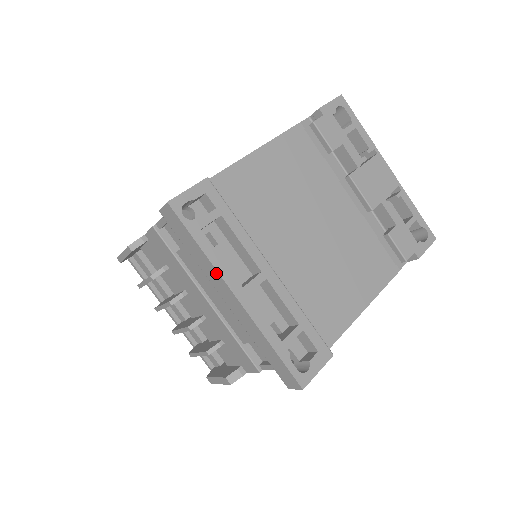
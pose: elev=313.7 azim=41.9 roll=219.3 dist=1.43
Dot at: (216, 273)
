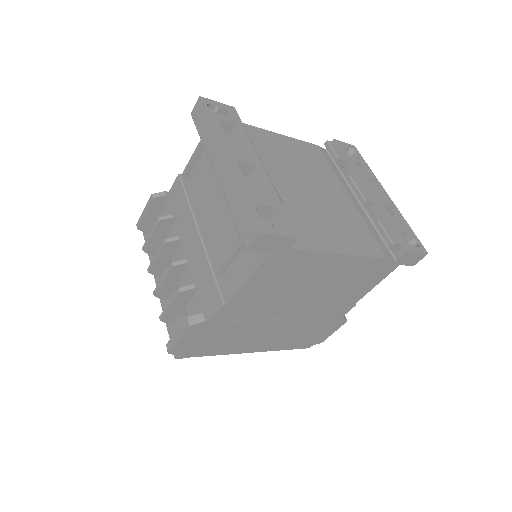
Dot at: (216, 141)
